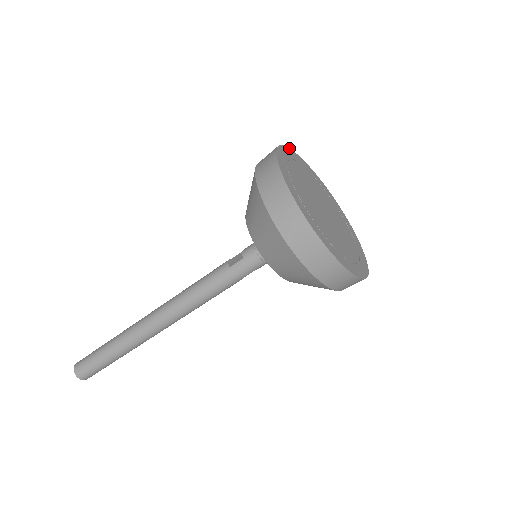
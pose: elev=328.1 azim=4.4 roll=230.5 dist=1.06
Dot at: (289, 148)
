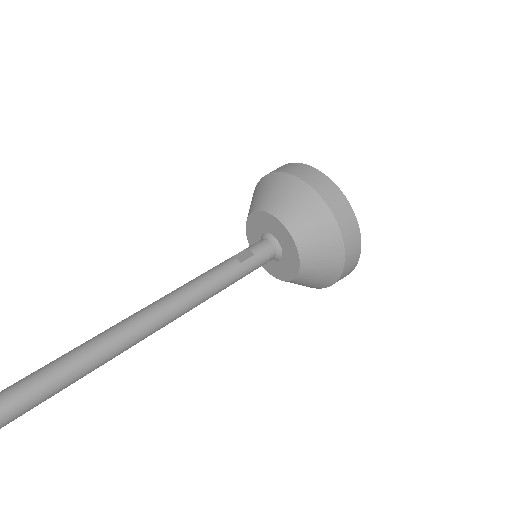
Dot at: occluded
